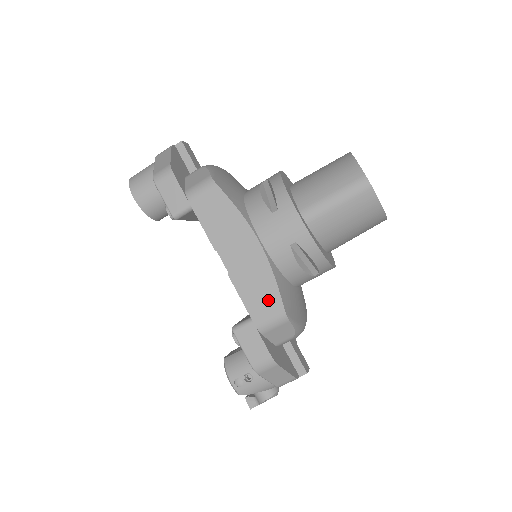
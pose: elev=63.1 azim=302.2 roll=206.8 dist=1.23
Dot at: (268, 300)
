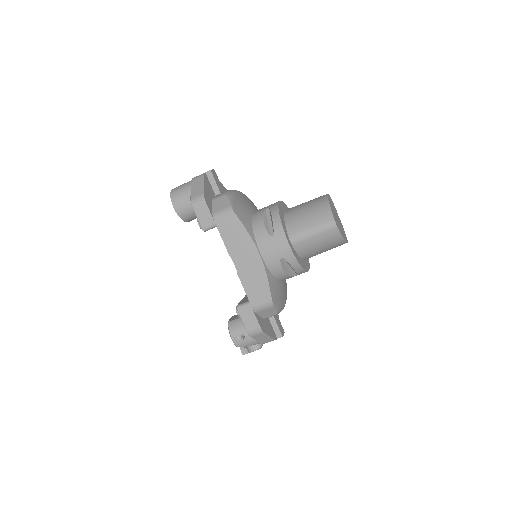
Dot at: (262, 292)
